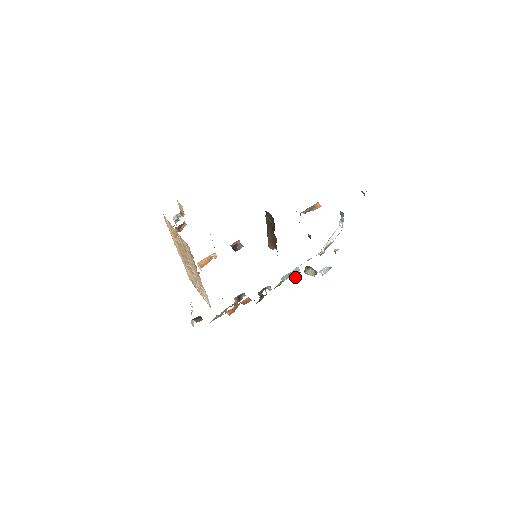
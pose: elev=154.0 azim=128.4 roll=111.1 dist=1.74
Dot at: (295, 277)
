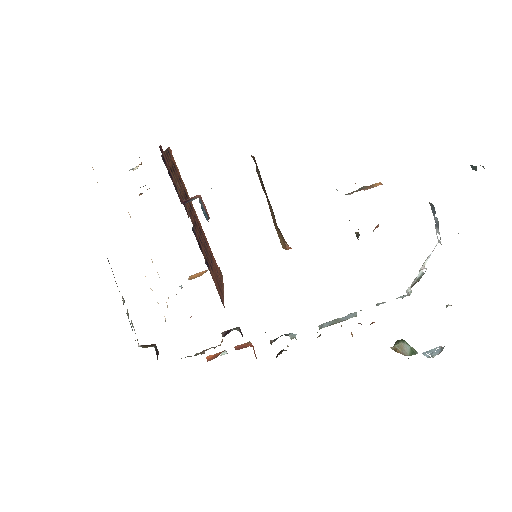
Dot at: occluded
